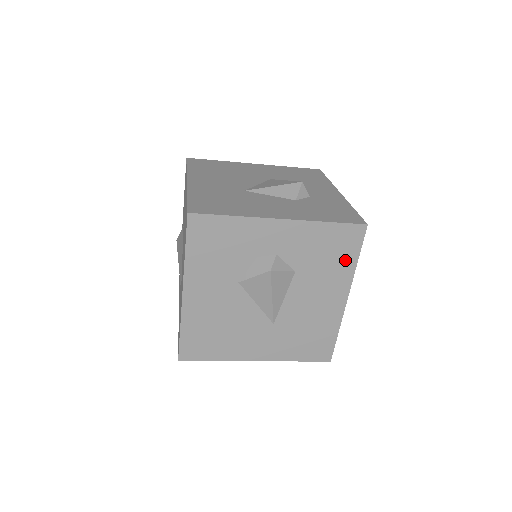
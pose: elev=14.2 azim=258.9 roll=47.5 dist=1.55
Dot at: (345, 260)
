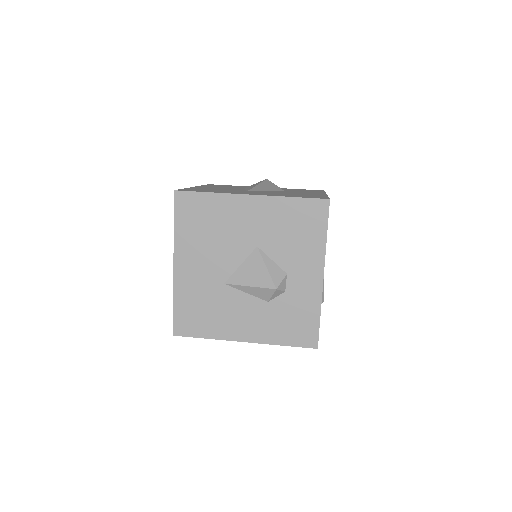
Dot at: occluded
